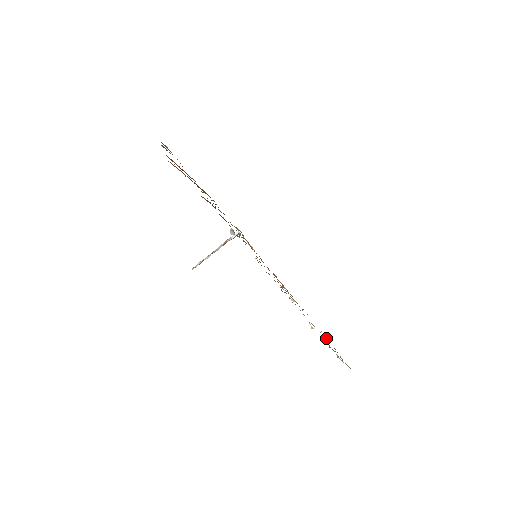
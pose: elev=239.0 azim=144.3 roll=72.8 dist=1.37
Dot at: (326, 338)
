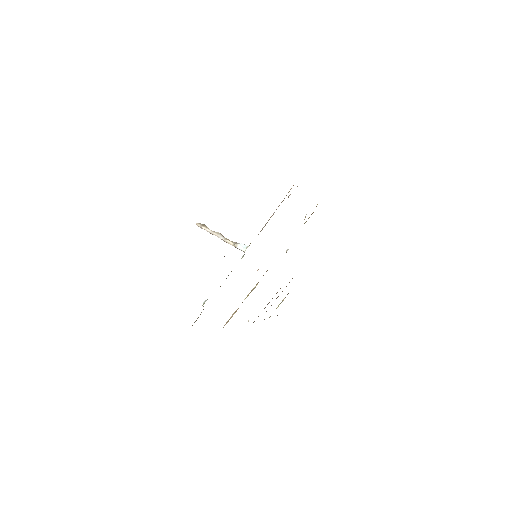
Dot at: occluded
